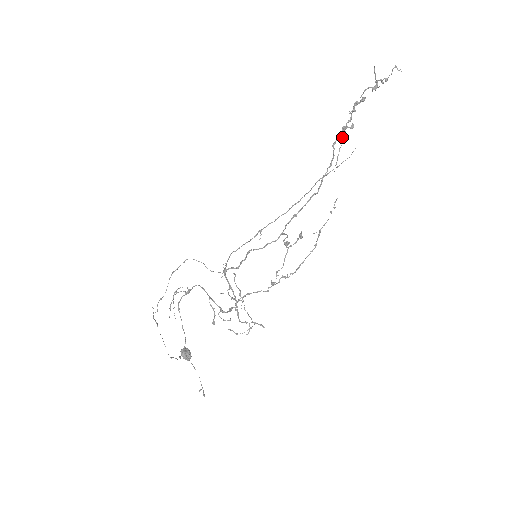
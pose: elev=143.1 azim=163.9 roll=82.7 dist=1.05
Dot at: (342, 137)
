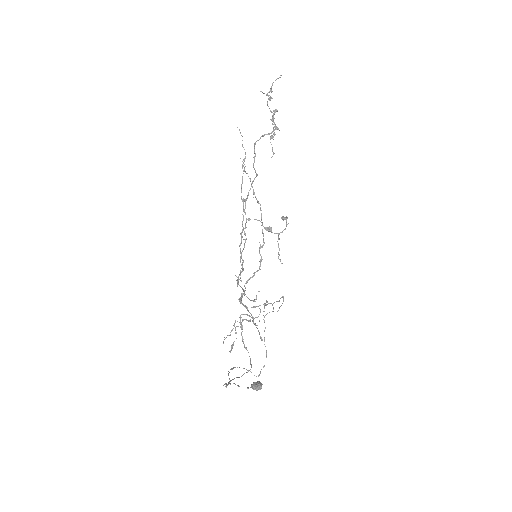
Dot at: occluded
